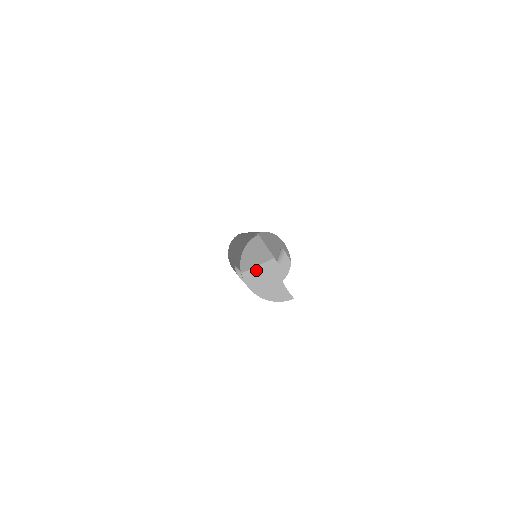
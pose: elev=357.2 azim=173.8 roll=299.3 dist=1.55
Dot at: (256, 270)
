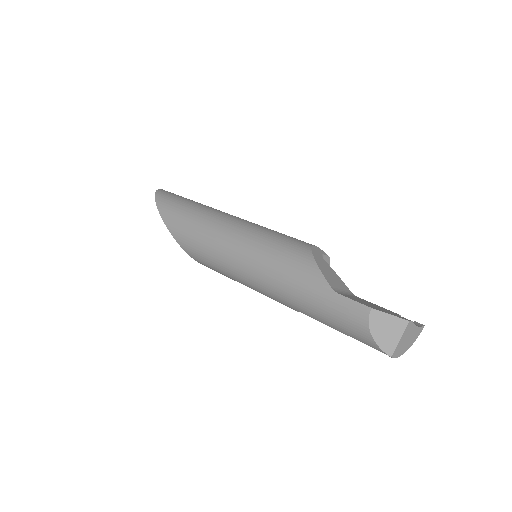
Dot at: (400, 343)
